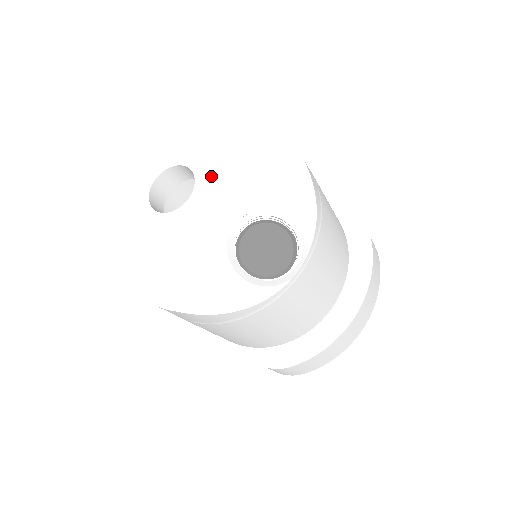
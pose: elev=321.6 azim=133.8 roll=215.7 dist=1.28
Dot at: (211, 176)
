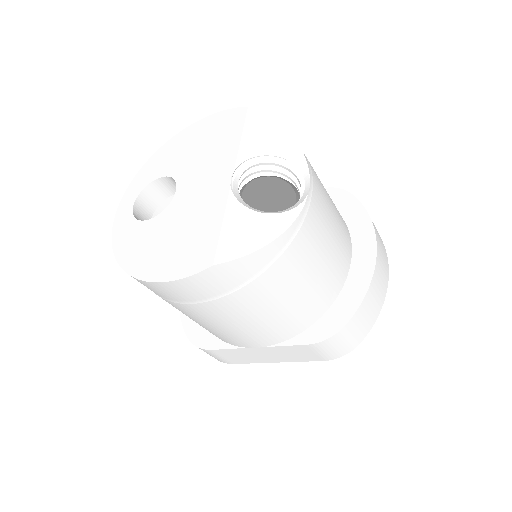
Dot at: (188, 167)
